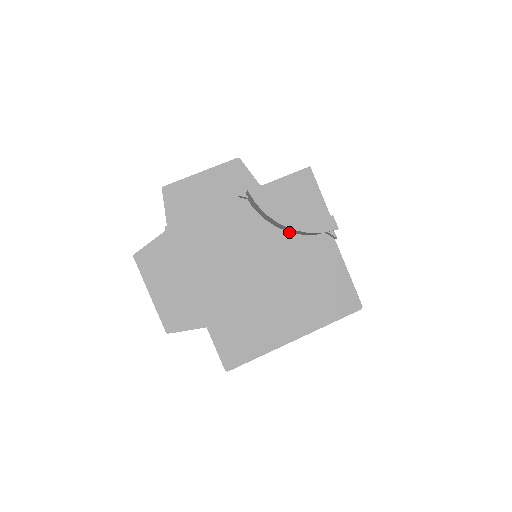
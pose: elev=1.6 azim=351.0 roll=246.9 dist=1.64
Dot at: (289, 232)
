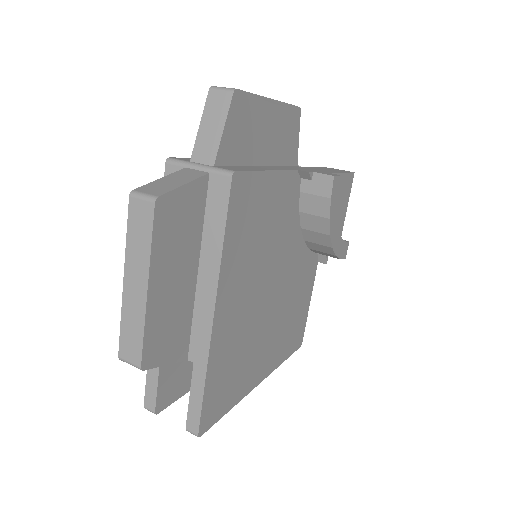
Dot at: (304, 241)
